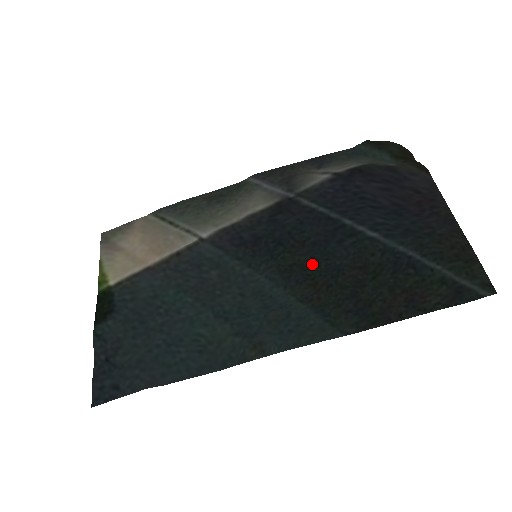
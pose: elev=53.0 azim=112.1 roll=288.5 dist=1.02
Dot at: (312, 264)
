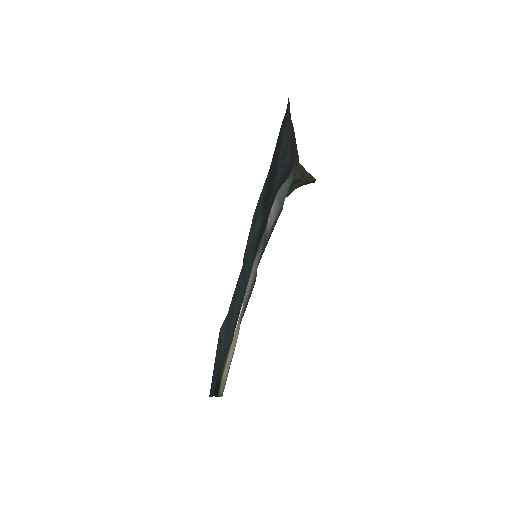
Dot at: occluded
